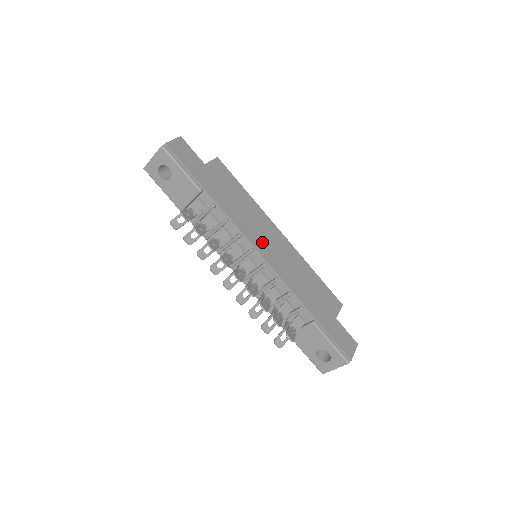
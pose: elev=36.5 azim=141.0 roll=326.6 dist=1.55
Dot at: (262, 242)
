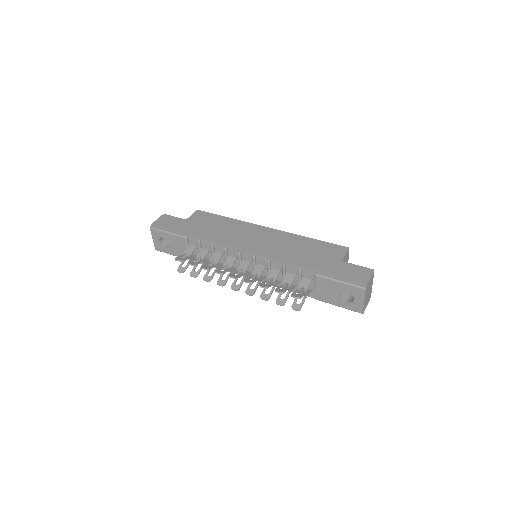
Dot at: (247, 242)
